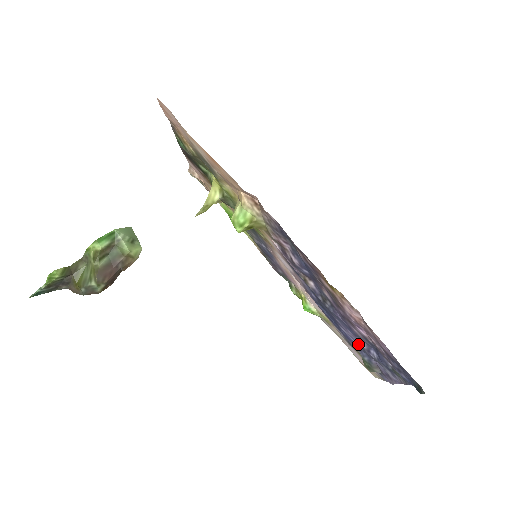
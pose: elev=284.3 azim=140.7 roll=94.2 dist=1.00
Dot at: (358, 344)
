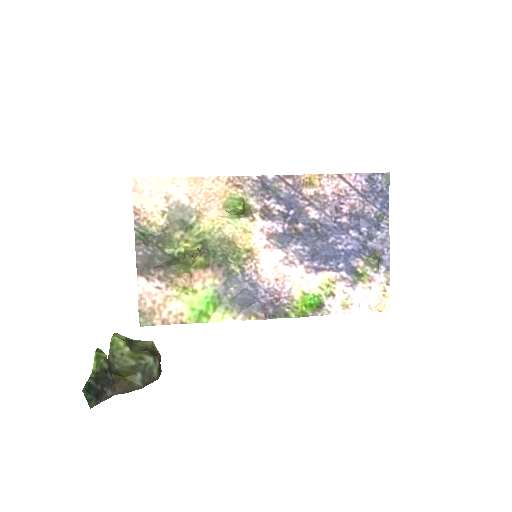
Dot at: (354, 243)
